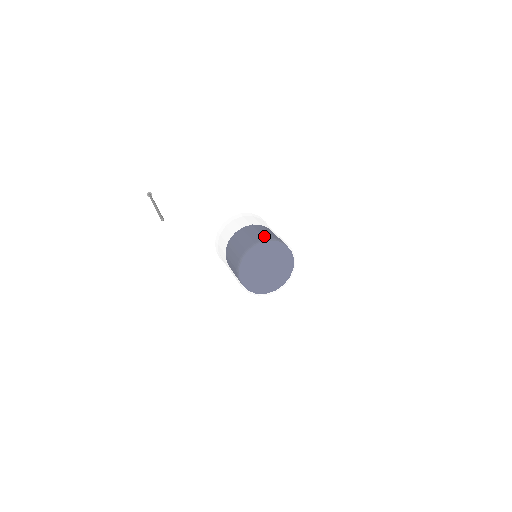
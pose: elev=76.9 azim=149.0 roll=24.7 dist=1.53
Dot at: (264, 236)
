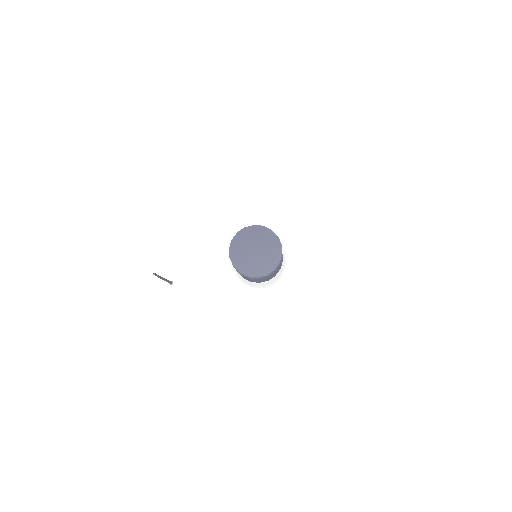
Dot at: occluded
